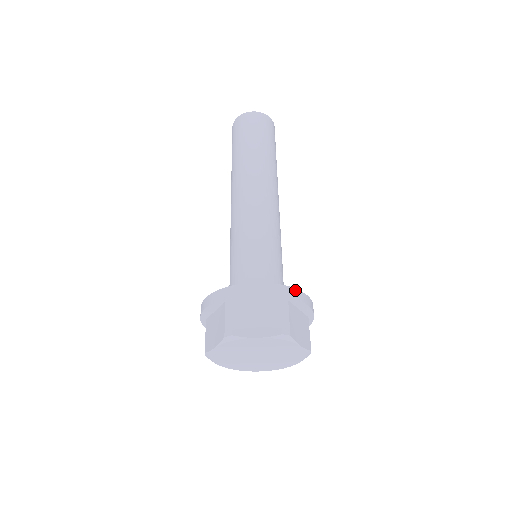
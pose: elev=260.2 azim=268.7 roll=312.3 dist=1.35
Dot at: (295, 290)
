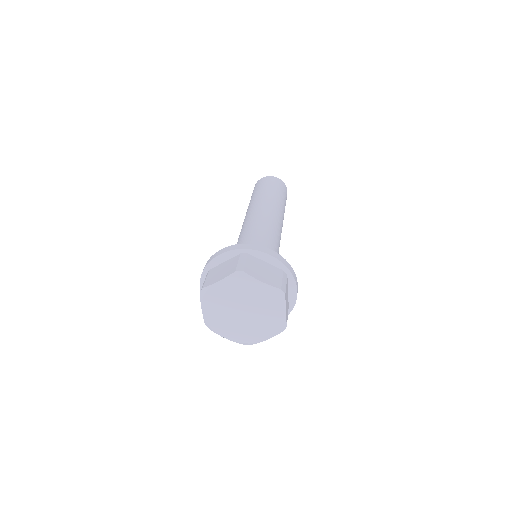
Dot at: (253, 245)
